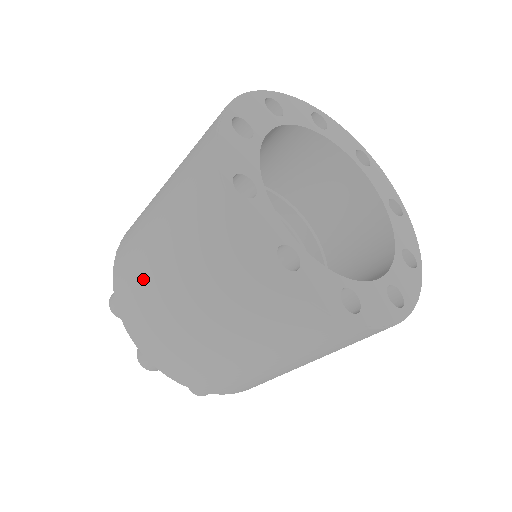
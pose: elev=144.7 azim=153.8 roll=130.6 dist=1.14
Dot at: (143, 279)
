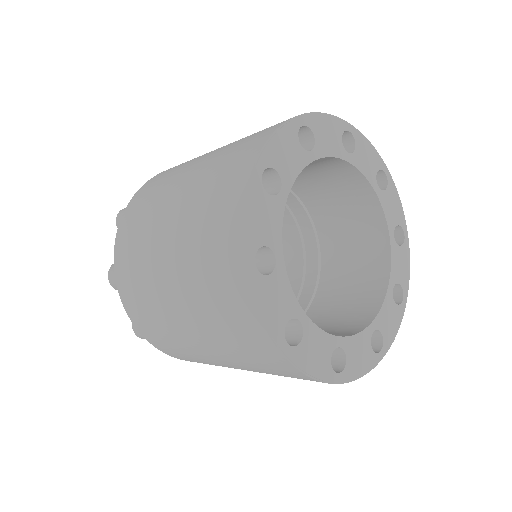
Dot at: (184, 348)
